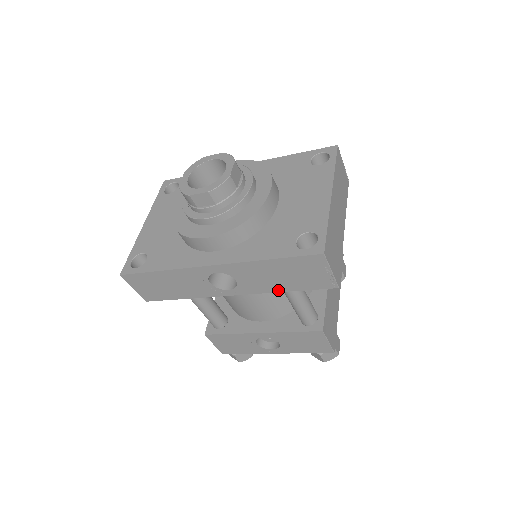
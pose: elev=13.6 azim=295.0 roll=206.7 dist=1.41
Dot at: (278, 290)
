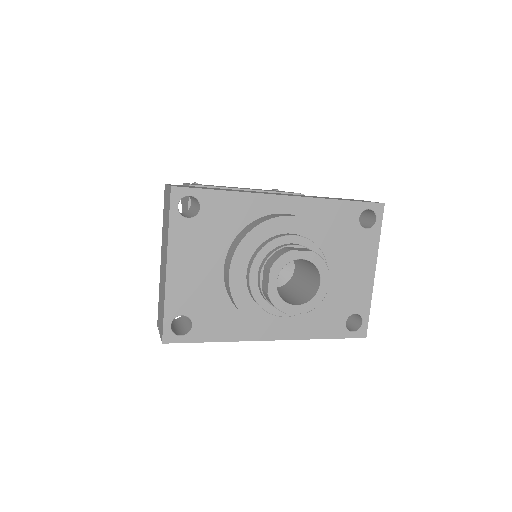
Dot at: occluded
